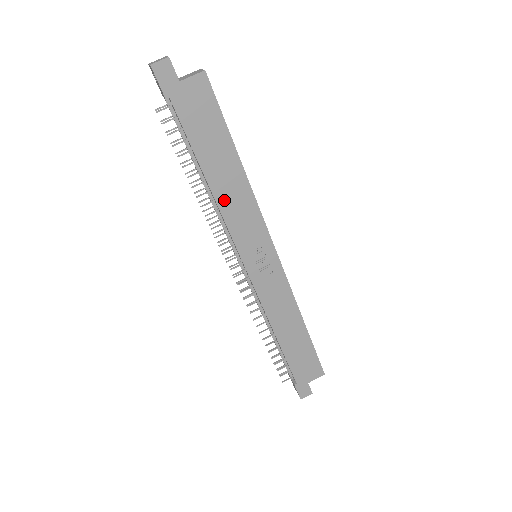
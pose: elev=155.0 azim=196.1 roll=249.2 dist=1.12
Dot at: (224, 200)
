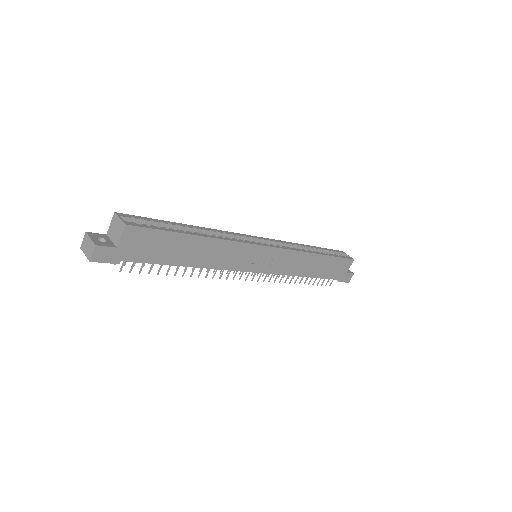
Dot at: (210, 262)
